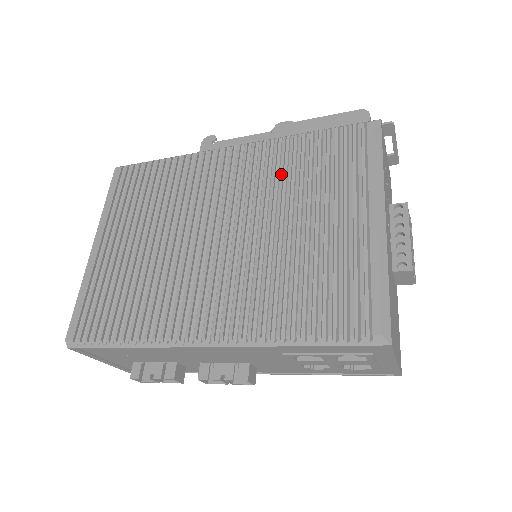
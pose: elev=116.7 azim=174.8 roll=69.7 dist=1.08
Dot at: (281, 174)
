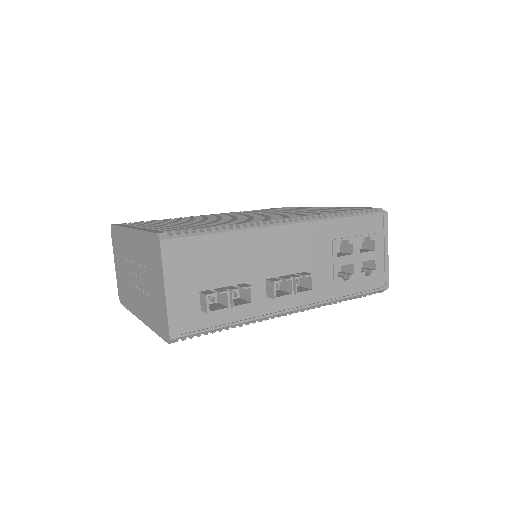
Dot at: (259, 211)
